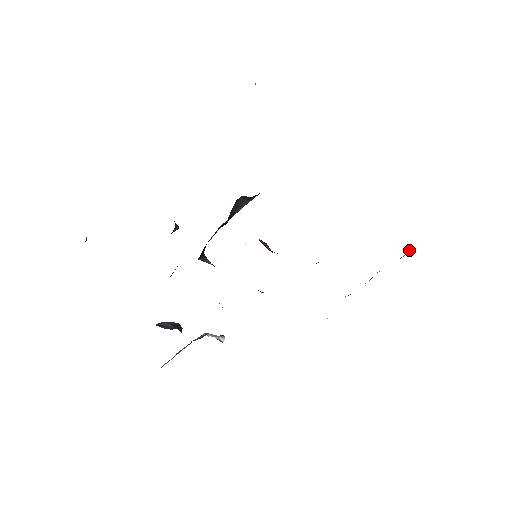
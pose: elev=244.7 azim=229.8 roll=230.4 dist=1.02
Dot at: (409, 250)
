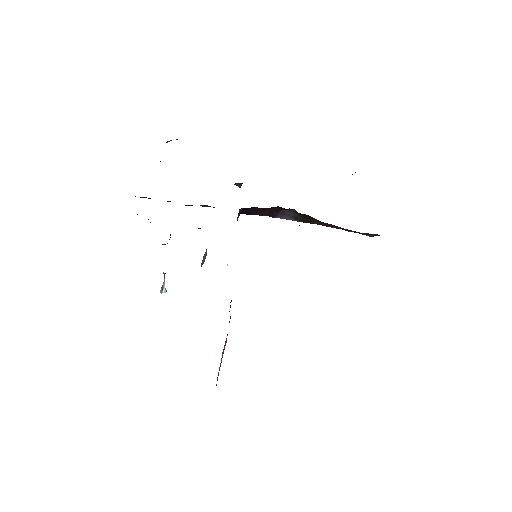
Dot at: occluded
